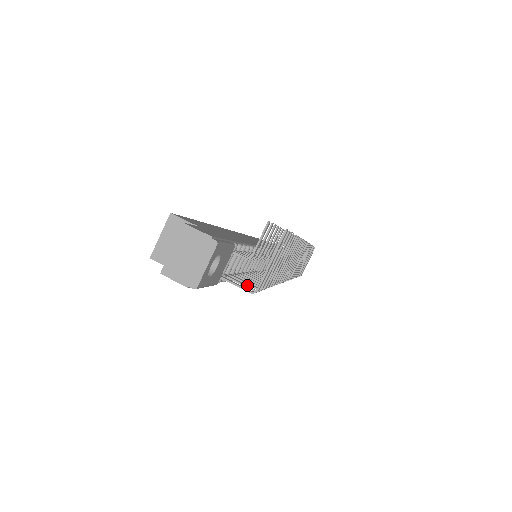
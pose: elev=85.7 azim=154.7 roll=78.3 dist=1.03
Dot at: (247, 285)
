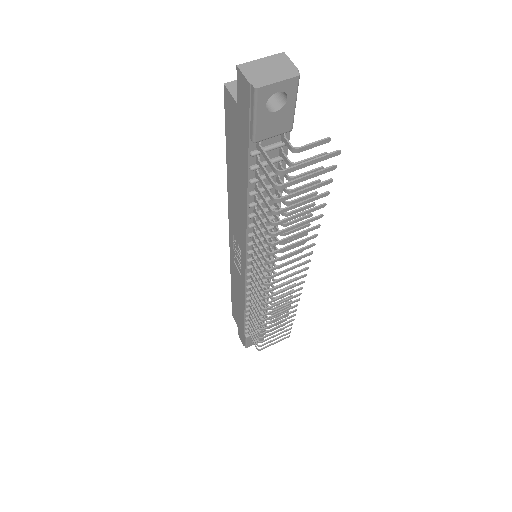
Dot at: (270, 179)
